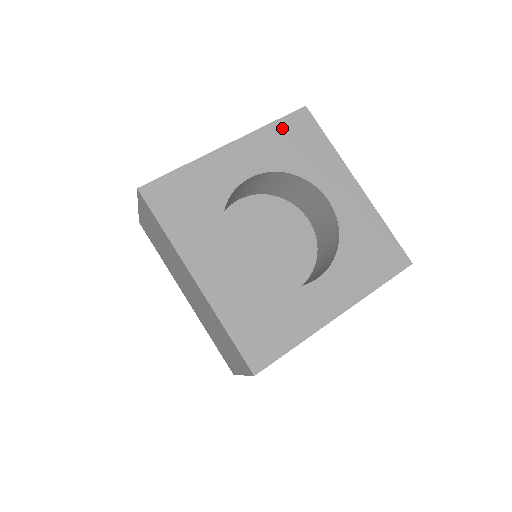
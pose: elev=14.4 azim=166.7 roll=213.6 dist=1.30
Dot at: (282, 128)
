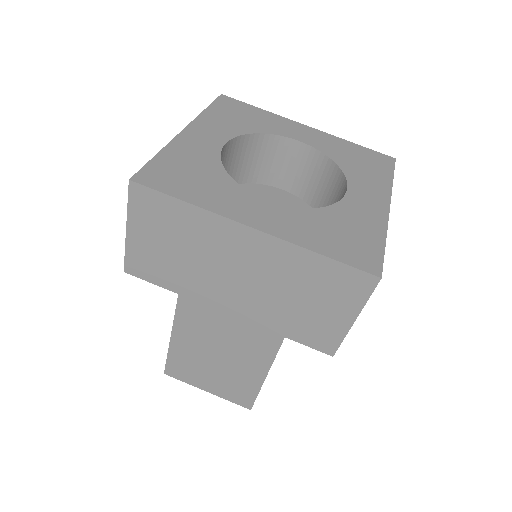
Dot at: (217, 110)
